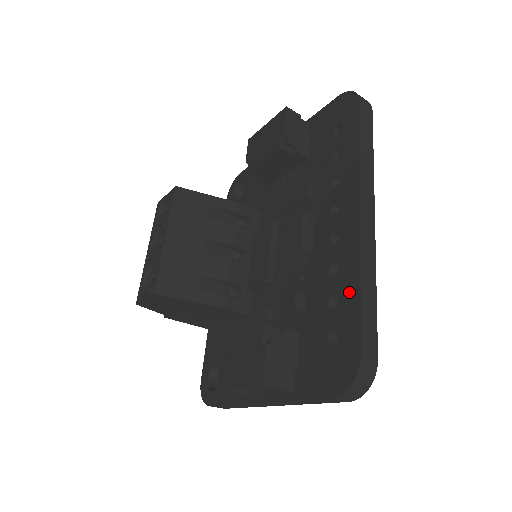
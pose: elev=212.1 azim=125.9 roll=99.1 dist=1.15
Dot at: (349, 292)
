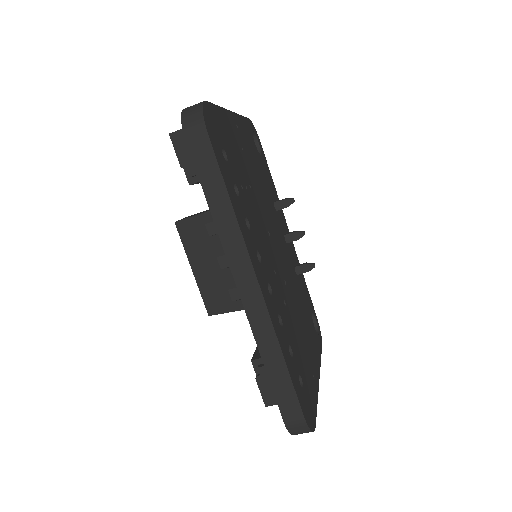
Dot at: occluded
